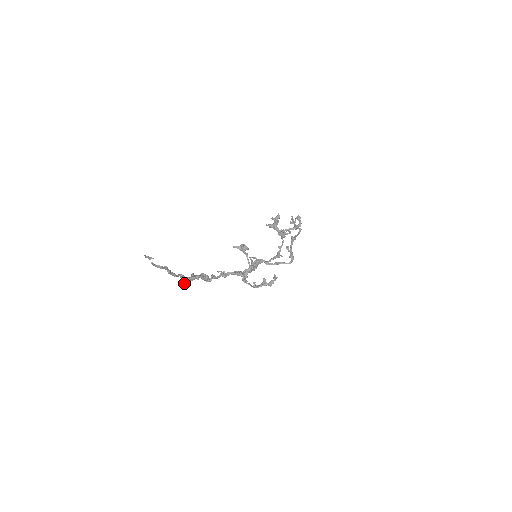
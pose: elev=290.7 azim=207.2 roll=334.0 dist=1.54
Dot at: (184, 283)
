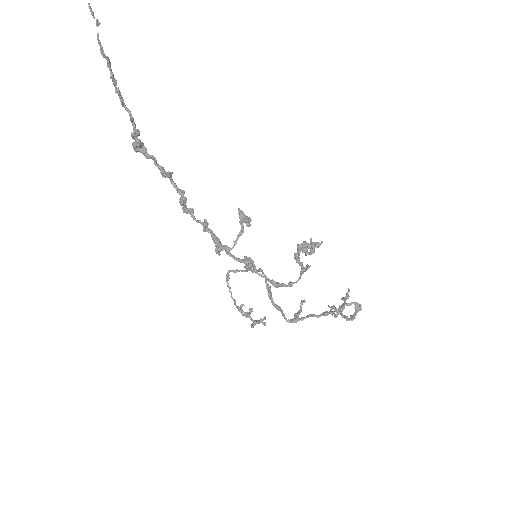
Dot at: (133, 136)
